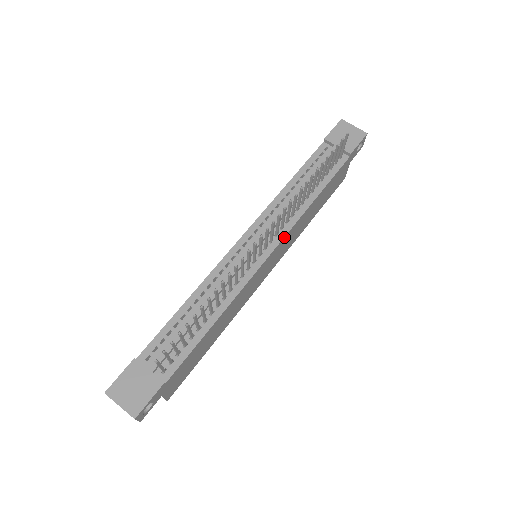
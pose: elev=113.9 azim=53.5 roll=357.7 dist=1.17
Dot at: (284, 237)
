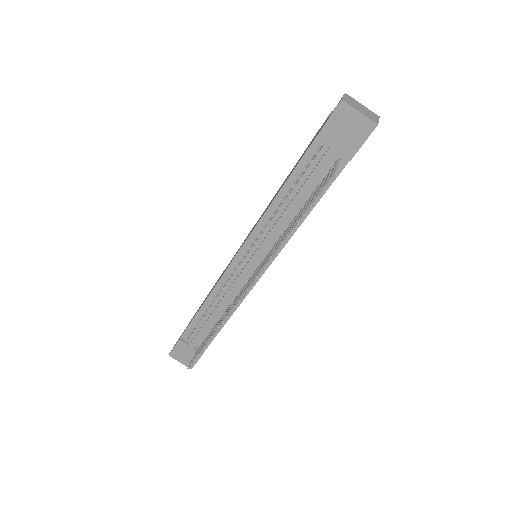
Dot at: (275, 257)
